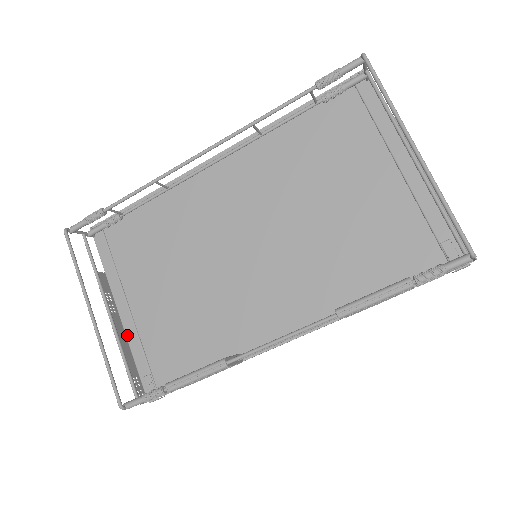
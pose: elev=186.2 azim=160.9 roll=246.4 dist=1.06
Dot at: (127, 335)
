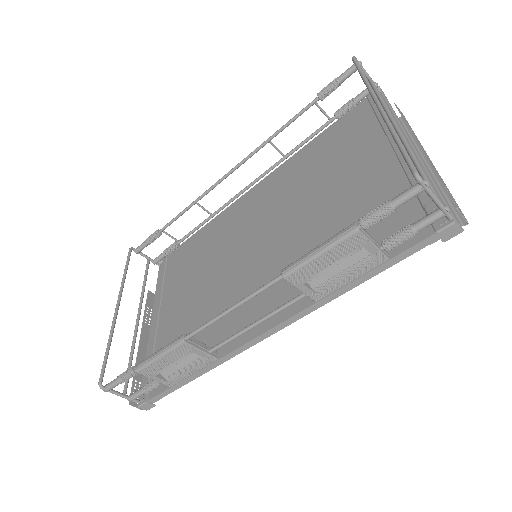
Dot at: (148, 343)
